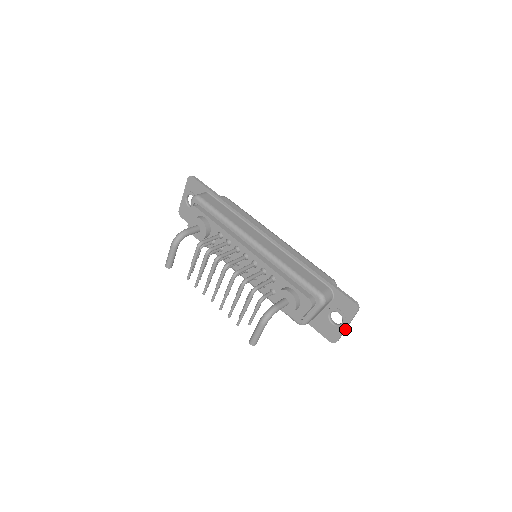
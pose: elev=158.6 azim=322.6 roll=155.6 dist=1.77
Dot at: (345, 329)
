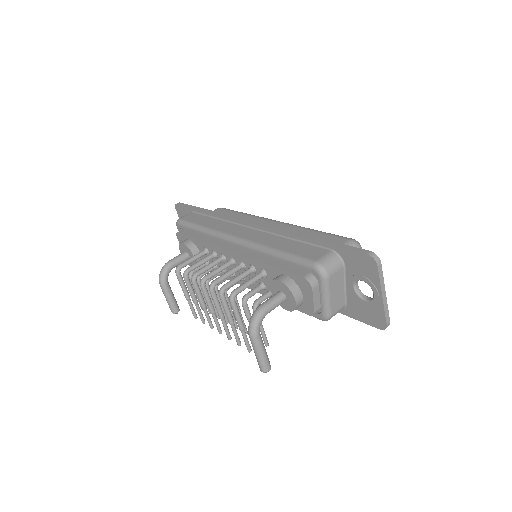
Dot at: (383, 301)
